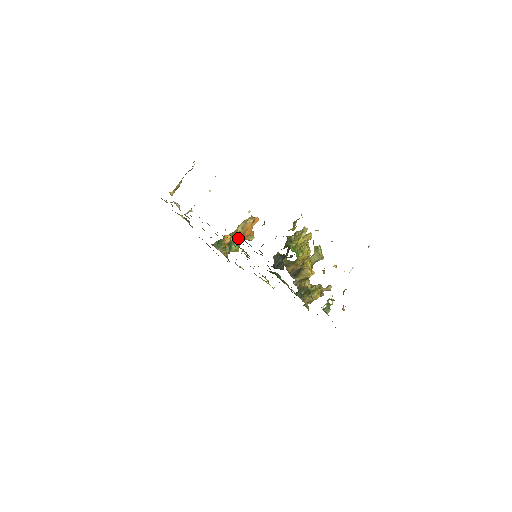
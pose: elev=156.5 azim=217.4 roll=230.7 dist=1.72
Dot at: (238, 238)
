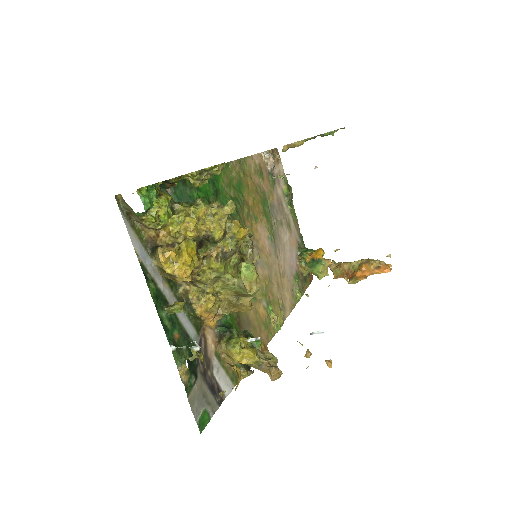
Dot at: (344, 271)
